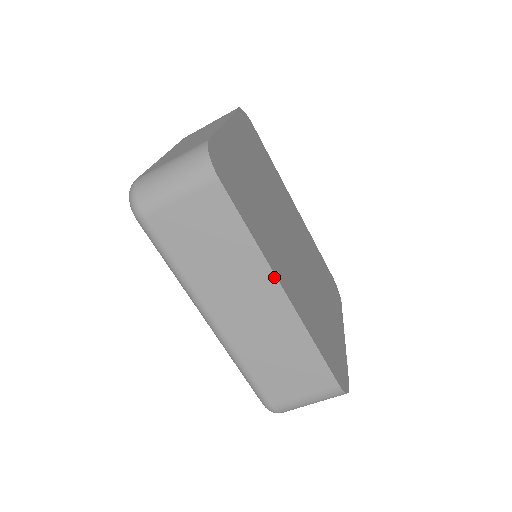
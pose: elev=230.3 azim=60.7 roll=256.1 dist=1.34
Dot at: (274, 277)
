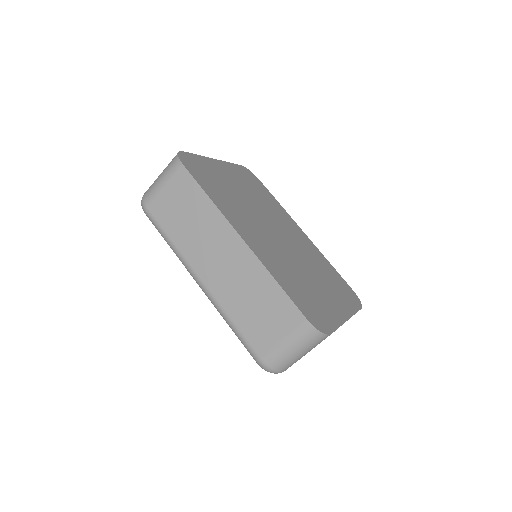
Dot at: (231, 226)
